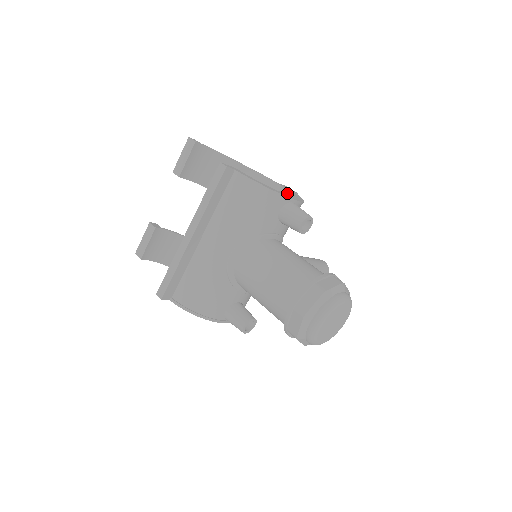
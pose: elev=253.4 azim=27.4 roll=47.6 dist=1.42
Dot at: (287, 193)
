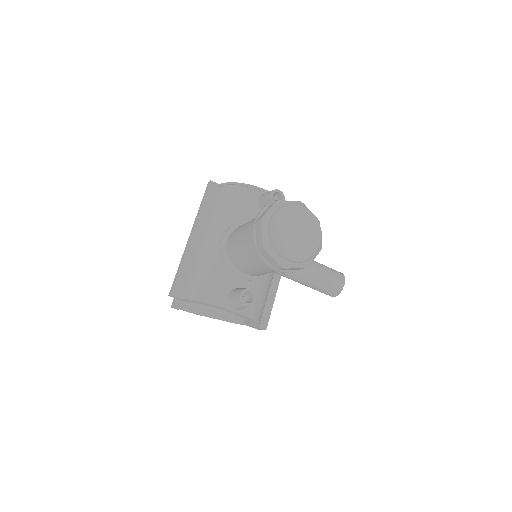
Dot at: occluded
